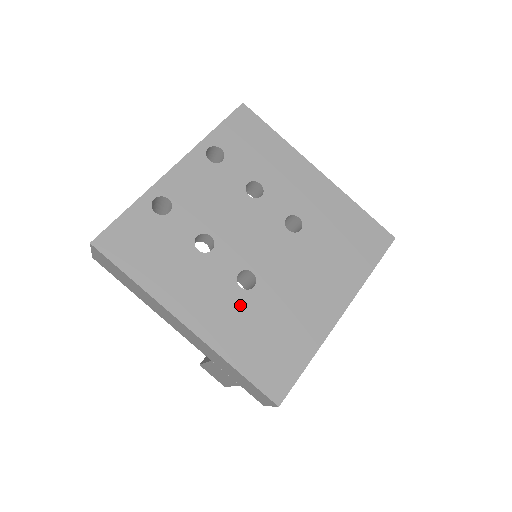
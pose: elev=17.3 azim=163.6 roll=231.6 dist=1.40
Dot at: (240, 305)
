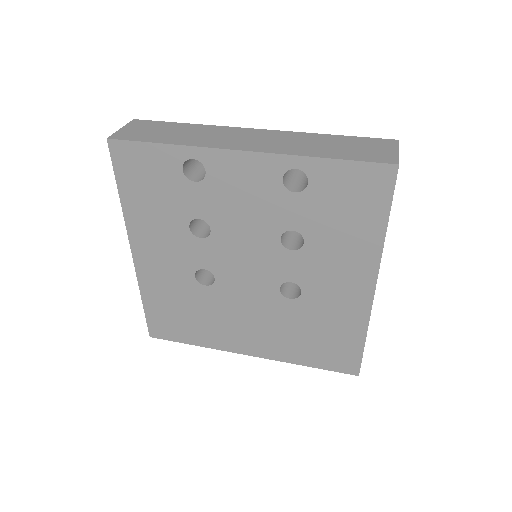
Dot at: (183, 283)
